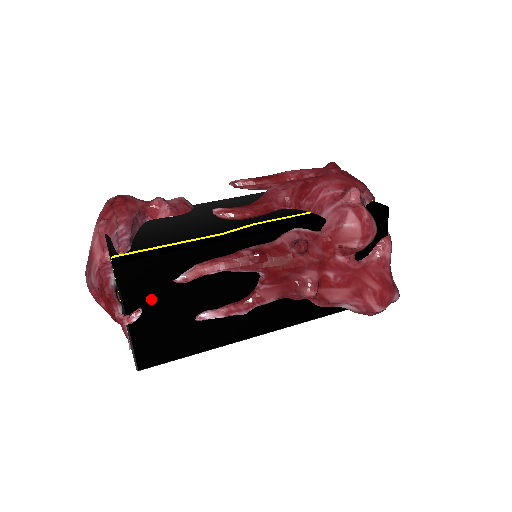
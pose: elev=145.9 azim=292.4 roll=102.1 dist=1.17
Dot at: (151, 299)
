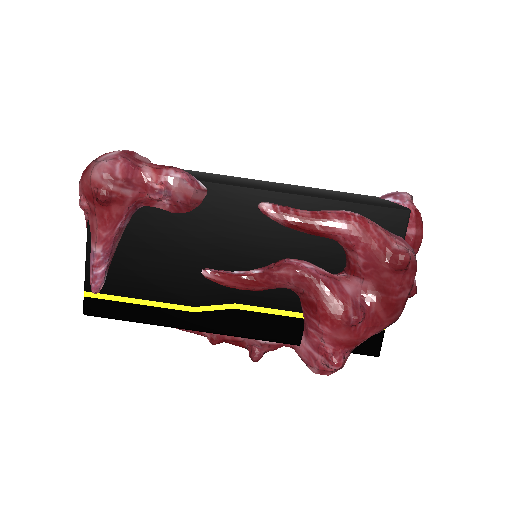
Dot at: occluded
